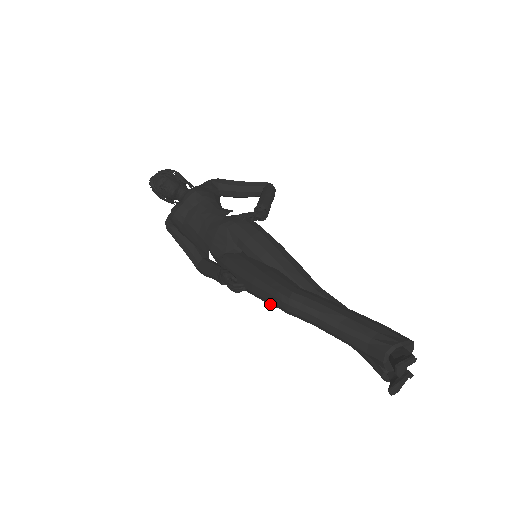
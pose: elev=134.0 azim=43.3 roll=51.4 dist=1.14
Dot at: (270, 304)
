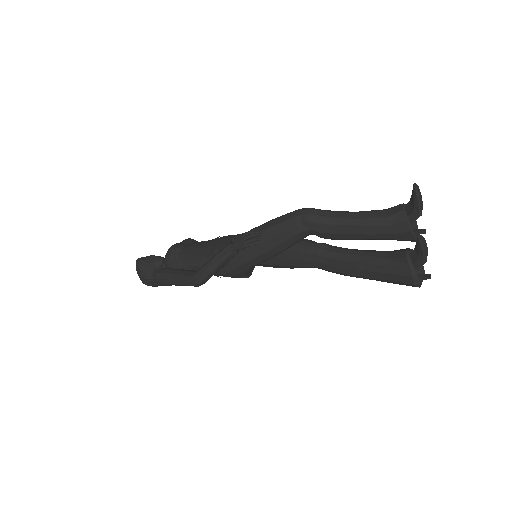
Dot at: (290, 227)
